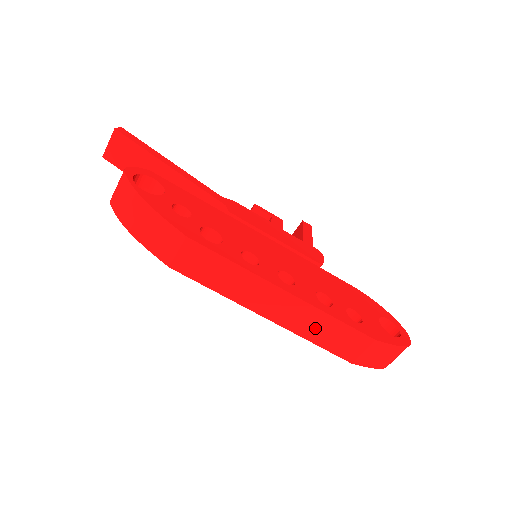
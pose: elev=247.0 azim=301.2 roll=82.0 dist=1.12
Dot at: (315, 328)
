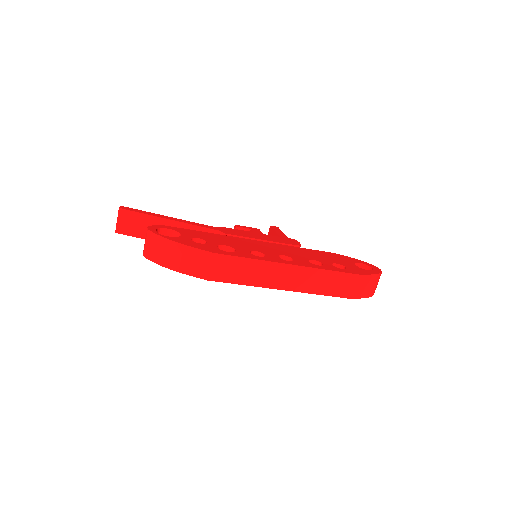
Dot at: (319, 283)
